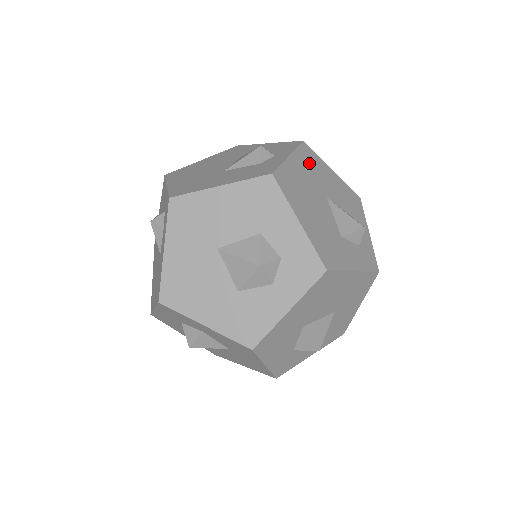
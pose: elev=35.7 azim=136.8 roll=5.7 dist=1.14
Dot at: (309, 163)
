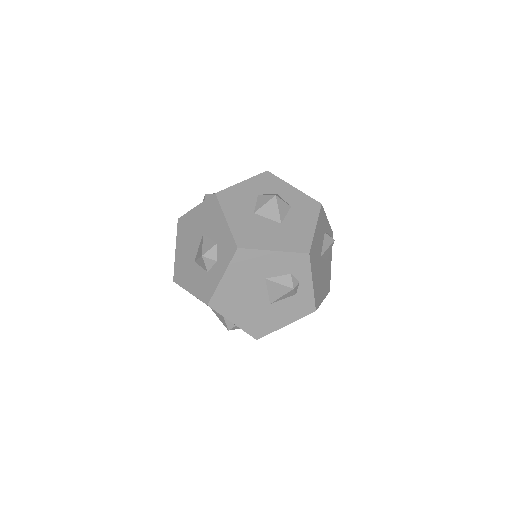
Dot at: (314, 260)
